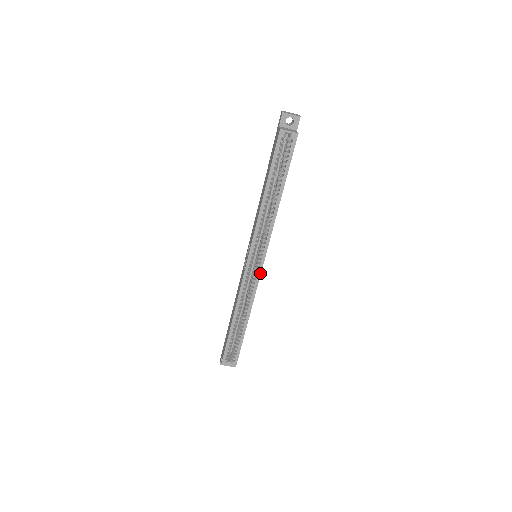
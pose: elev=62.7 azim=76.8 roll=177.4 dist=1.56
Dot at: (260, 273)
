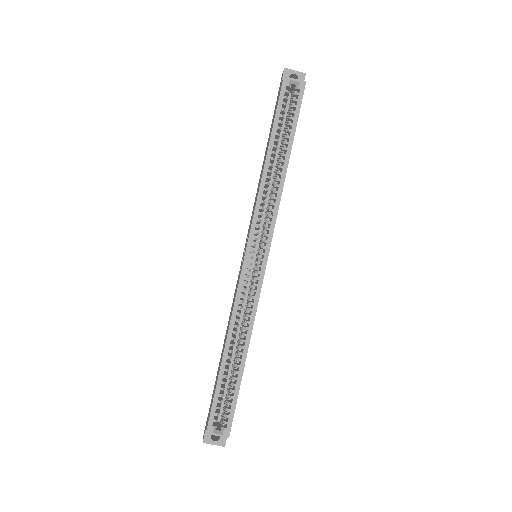
Dot at: (263, 272)
